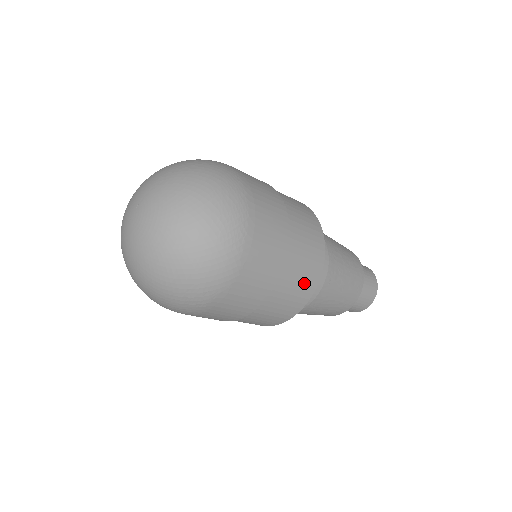
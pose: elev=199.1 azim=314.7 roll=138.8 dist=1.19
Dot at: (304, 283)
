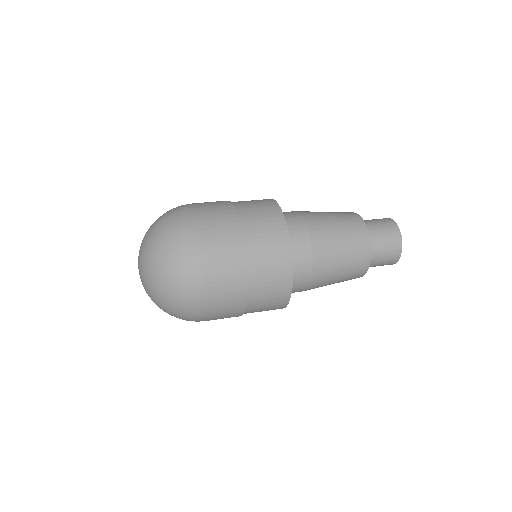
Dot at: occluded
